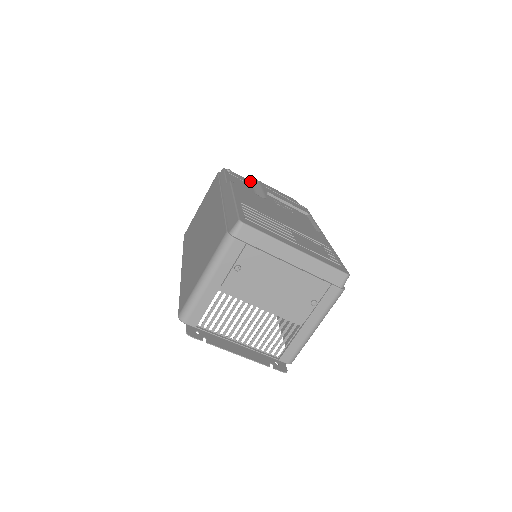
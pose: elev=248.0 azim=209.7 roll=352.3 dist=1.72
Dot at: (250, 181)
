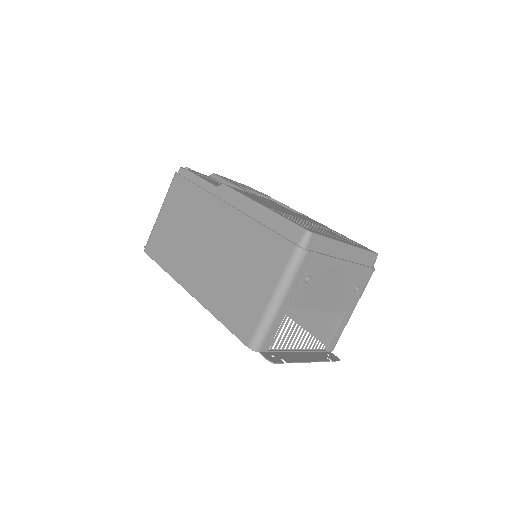
Dot at: occluded
